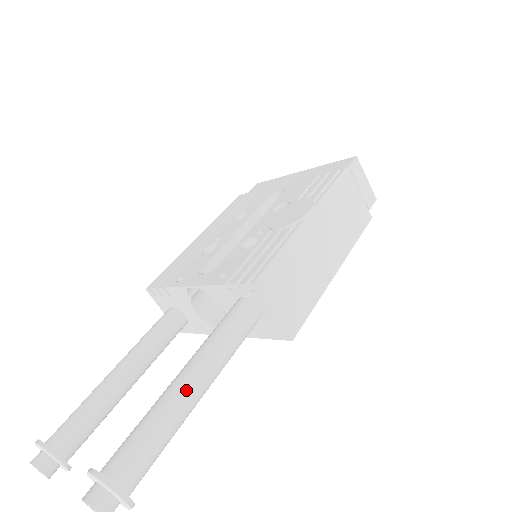
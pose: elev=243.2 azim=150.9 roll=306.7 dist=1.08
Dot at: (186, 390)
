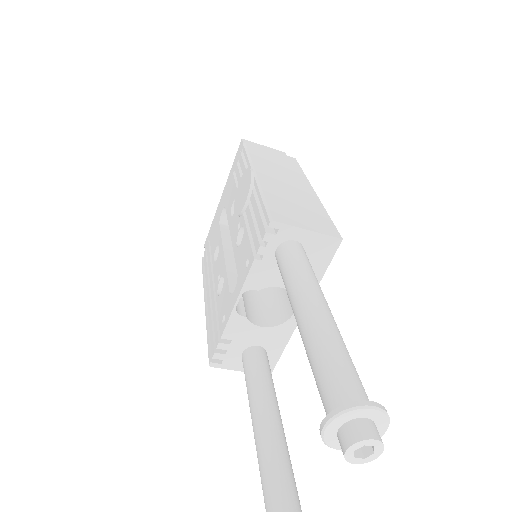
Dot at: (315, 316)
